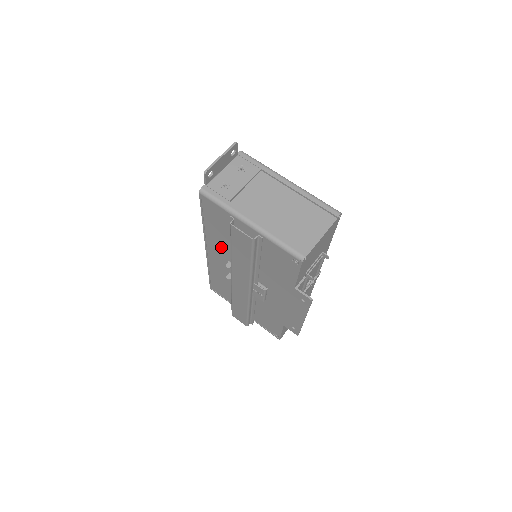
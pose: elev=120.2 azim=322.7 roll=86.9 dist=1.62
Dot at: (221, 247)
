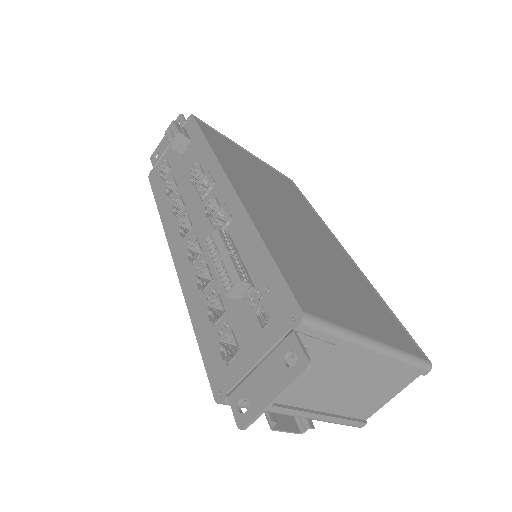
Dot at: occluded
